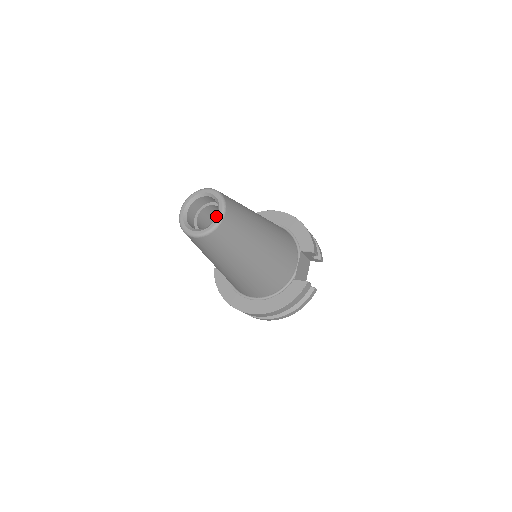
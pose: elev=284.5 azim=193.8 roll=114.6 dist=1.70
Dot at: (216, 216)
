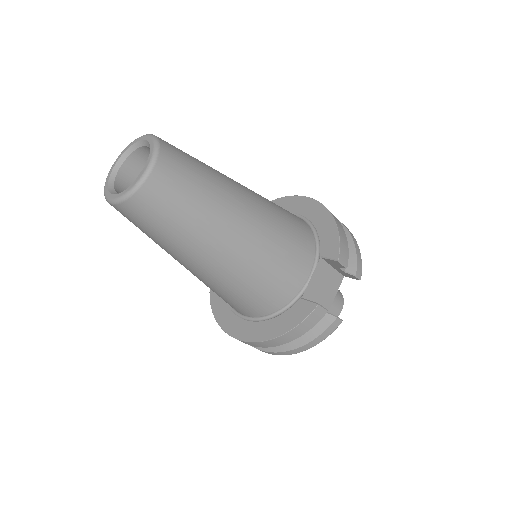
Dot at: occluded
